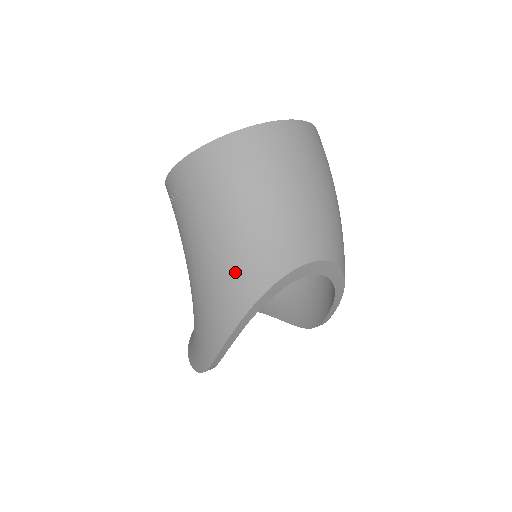
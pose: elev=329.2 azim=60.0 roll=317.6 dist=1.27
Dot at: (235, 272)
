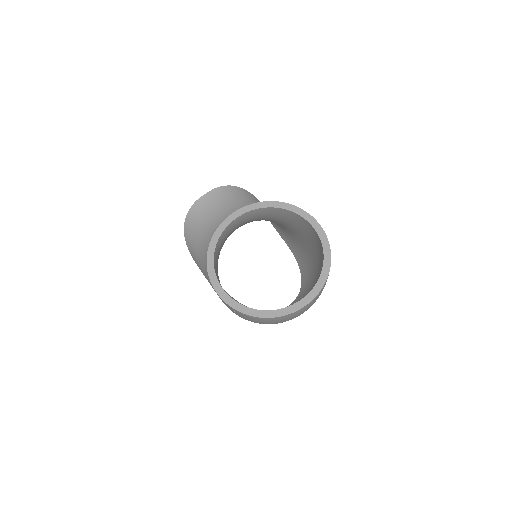
Dot at: occluded
